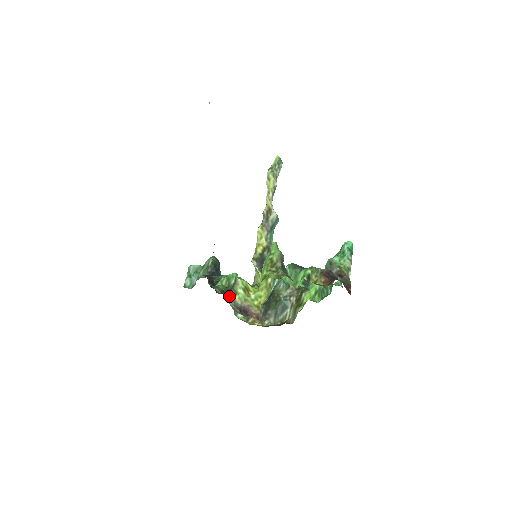
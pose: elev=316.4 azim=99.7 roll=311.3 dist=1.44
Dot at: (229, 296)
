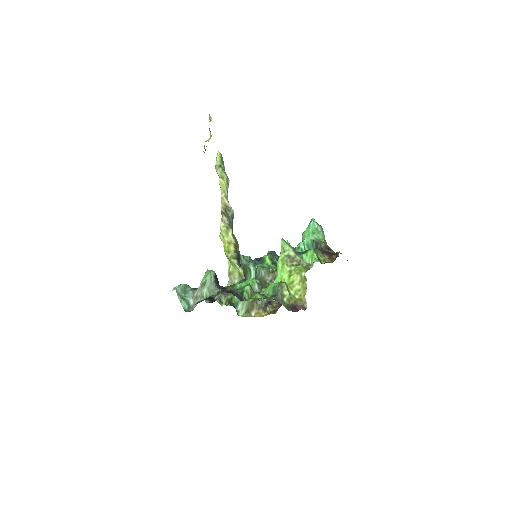
Dot at: (280, 301)
